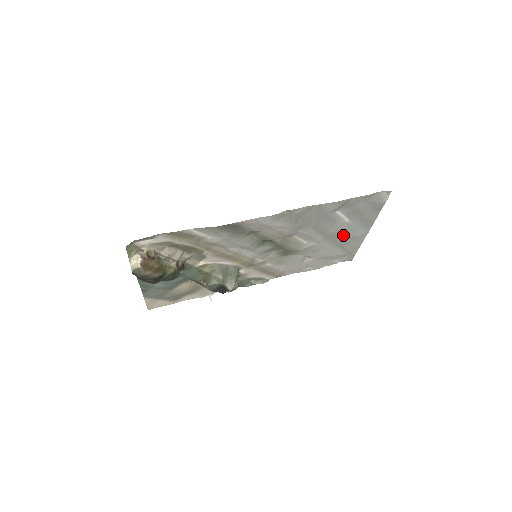
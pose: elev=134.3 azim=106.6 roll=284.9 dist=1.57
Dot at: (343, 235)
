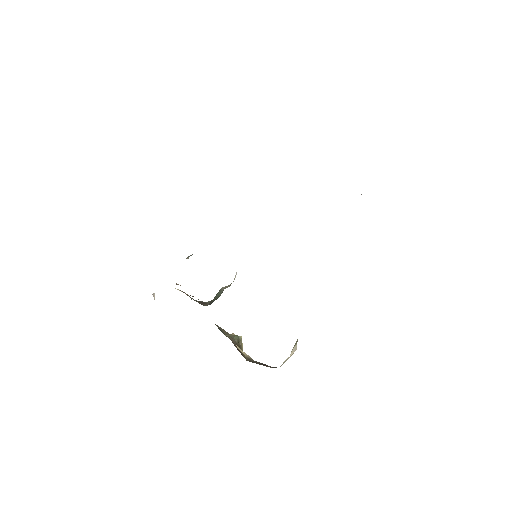
Dot at: occluded
